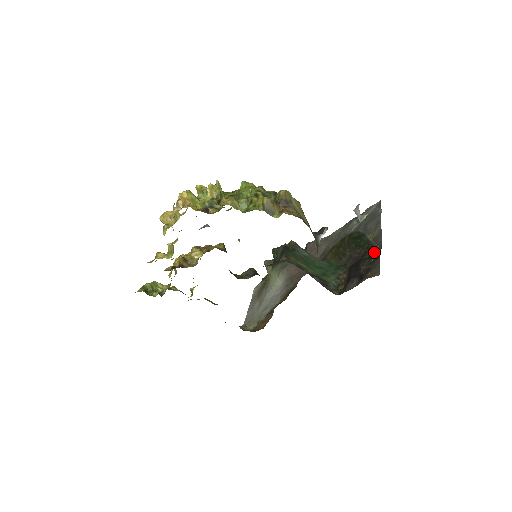
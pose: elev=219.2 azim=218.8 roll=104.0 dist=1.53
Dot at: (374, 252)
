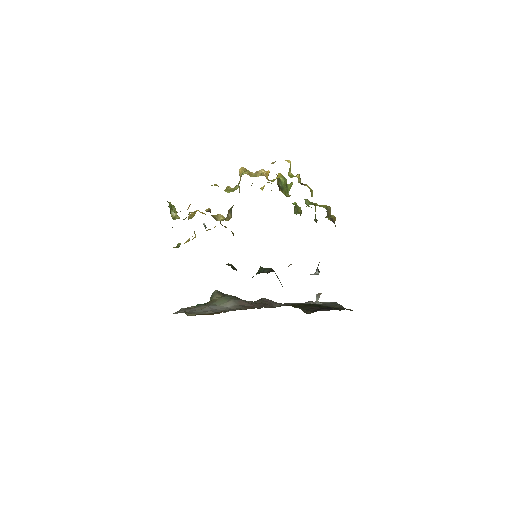
Dot at: occluded
